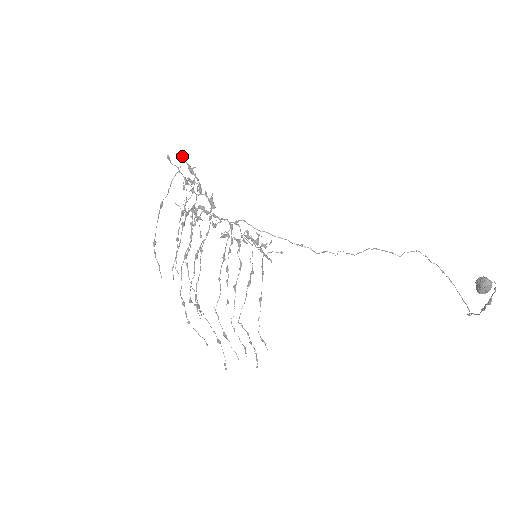
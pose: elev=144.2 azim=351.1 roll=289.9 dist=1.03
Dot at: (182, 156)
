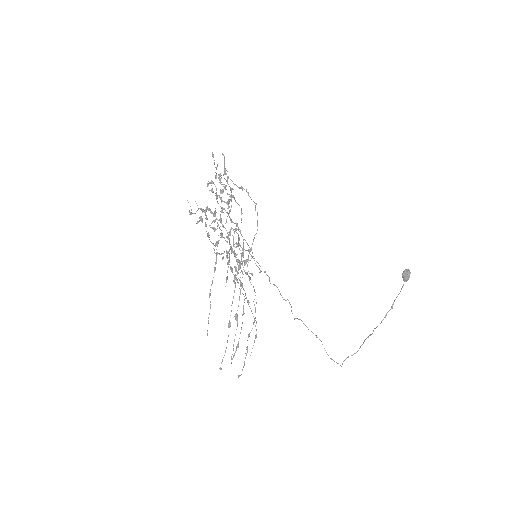
Dot at: (224, 157)
